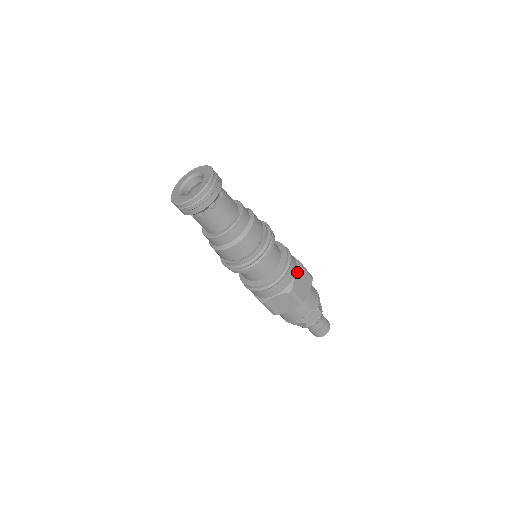
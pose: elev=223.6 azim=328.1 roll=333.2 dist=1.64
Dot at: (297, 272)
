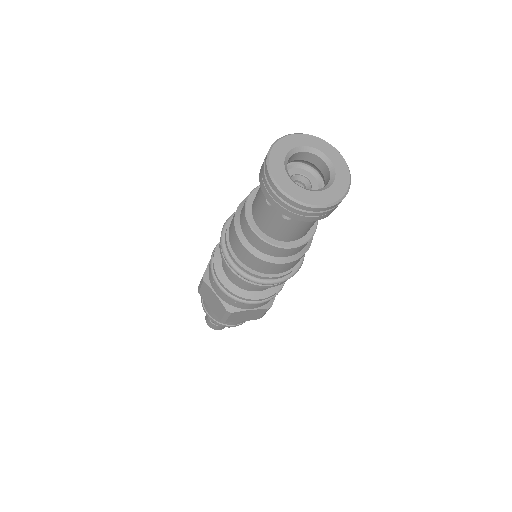
Dot at: (257, 309)
